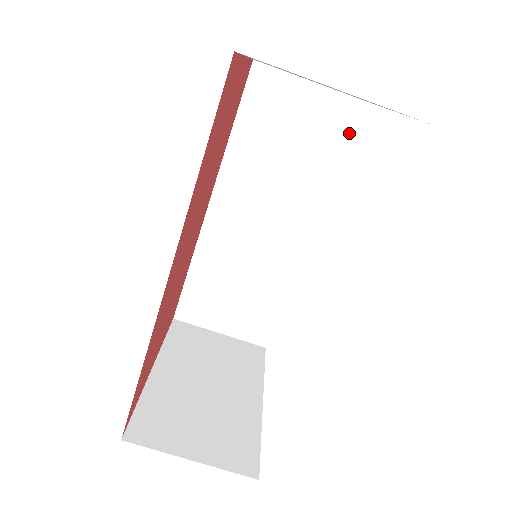
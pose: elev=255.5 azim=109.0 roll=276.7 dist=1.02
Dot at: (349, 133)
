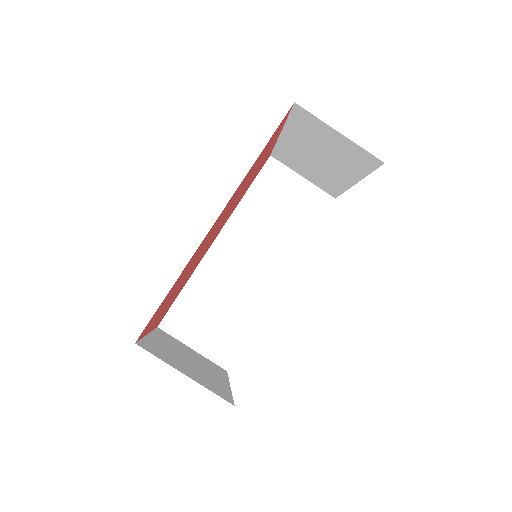
Dot at: (321, 214)
